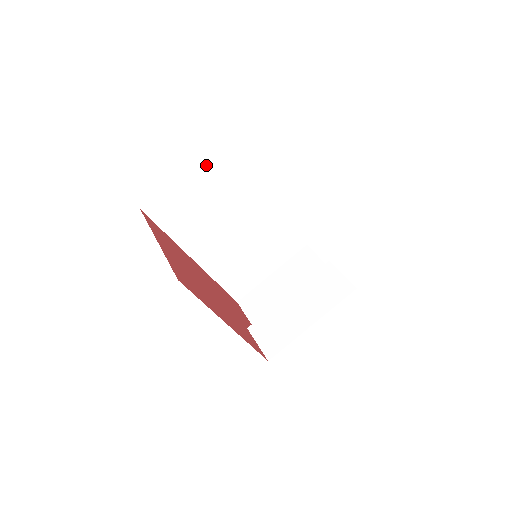
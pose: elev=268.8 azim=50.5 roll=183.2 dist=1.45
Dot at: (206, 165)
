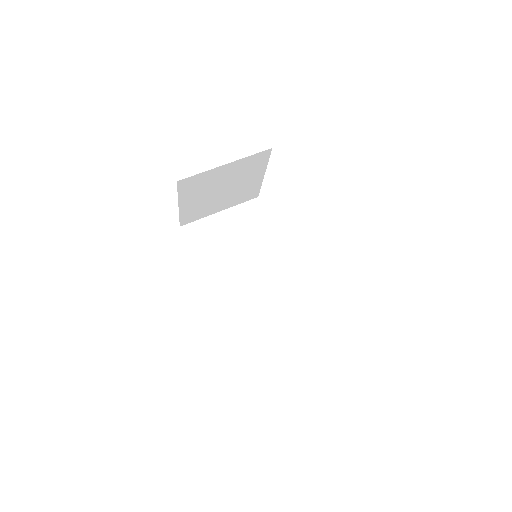
Dot at: (236, 212)
